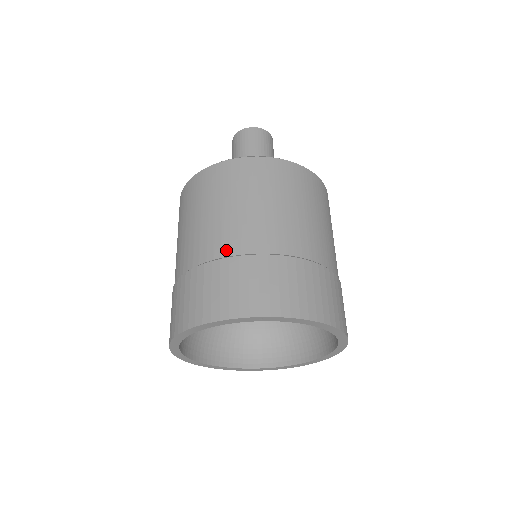
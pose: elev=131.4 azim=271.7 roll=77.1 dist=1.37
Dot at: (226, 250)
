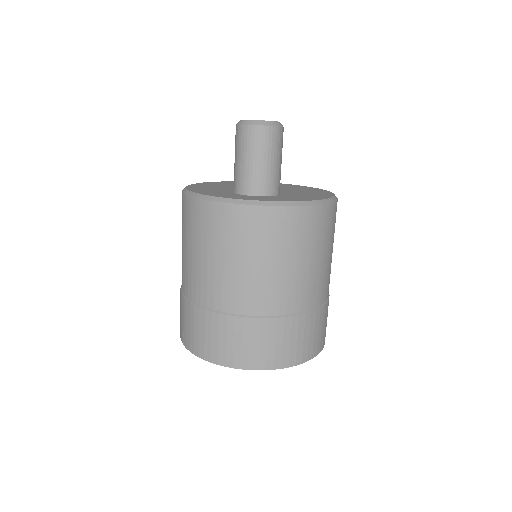
Dot at: (217, 304)
